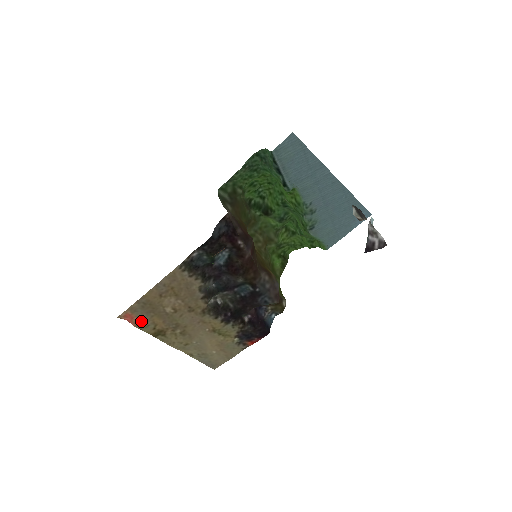
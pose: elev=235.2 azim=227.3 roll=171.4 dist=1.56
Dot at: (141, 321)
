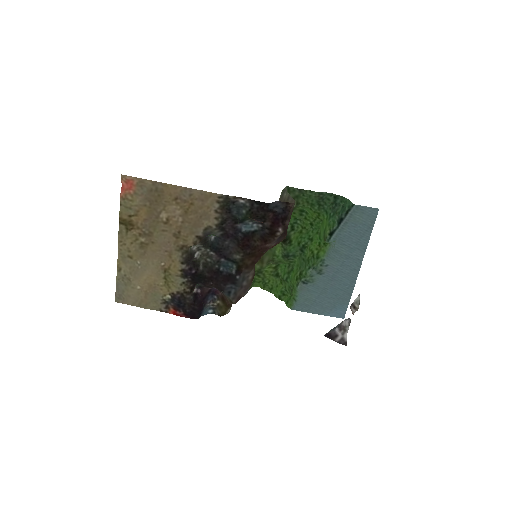
Dot at: (131, 199)
